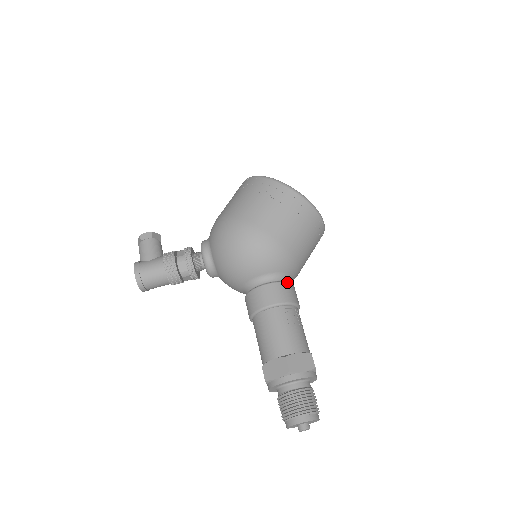
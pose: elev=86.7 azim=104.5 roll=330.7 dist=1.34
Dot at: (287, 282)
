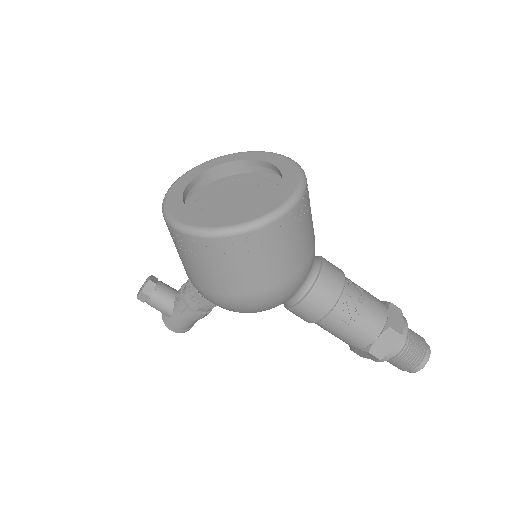
Dot at: (315, 285)
